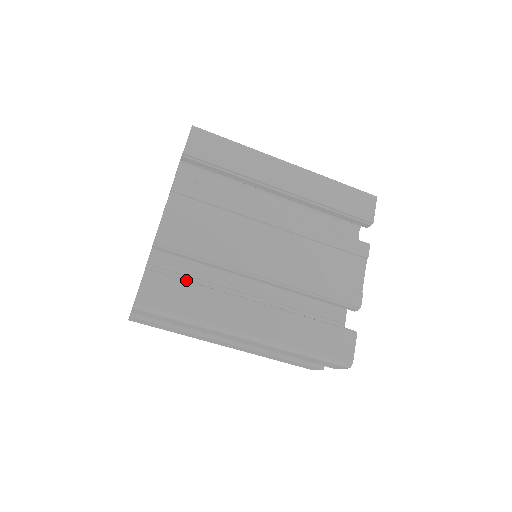
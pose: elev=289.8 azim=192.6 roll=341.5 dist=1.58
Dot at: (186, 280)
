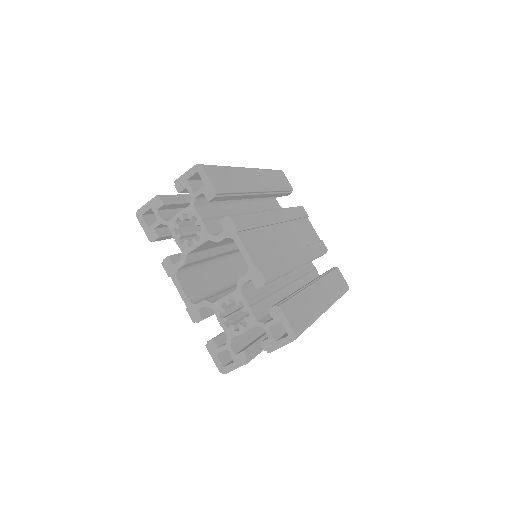
Dot at: (290, 296)
